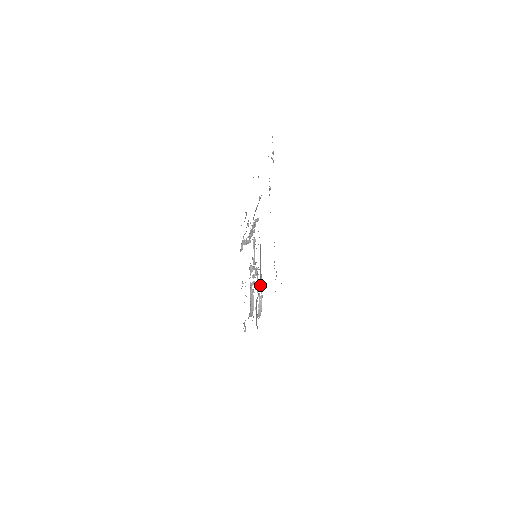
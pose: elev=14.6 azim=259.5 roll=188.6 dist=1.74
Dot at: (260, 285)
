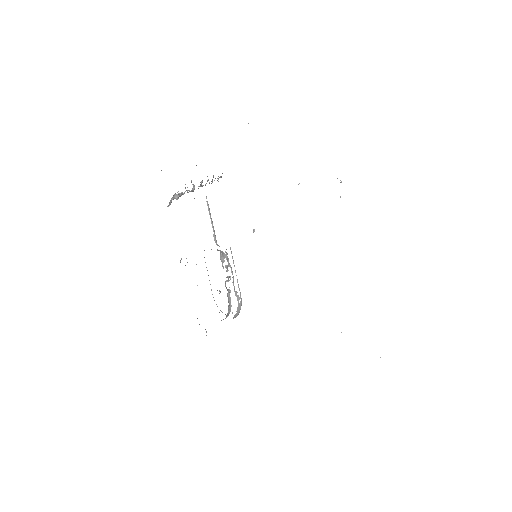
Dot at: occluded
